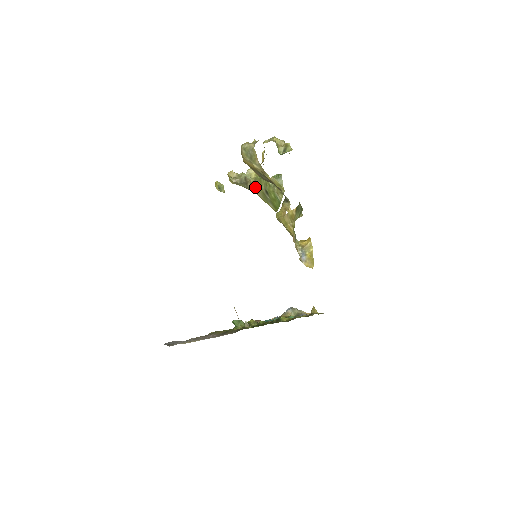
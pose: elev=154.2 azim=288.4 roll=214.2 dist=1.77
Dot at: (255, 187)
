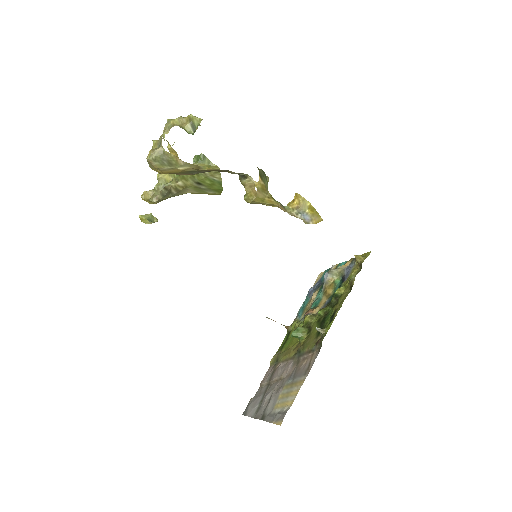
Dot at: (182, 188)
